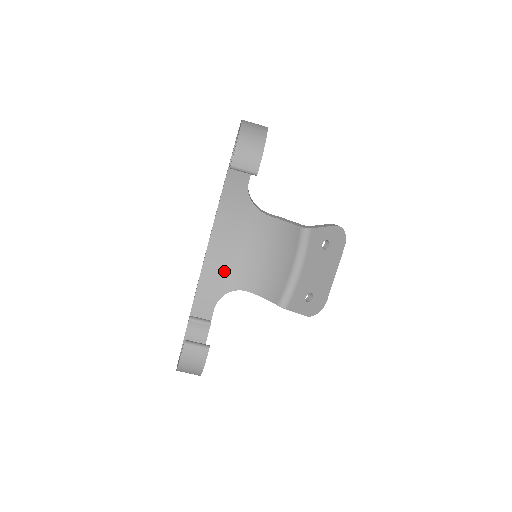
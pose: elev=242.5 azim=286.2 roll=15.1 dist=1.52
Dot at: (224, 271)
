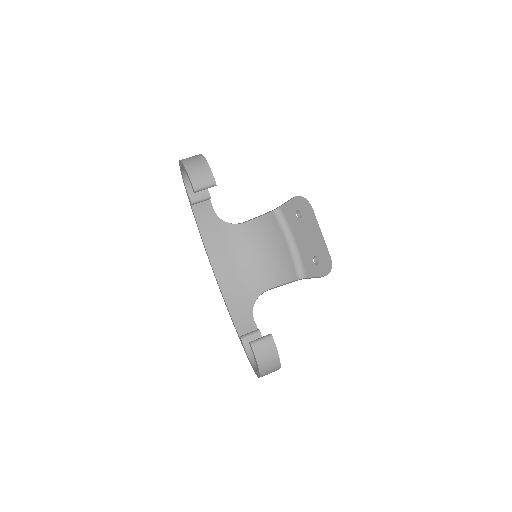
Dot at: (241, 288)
